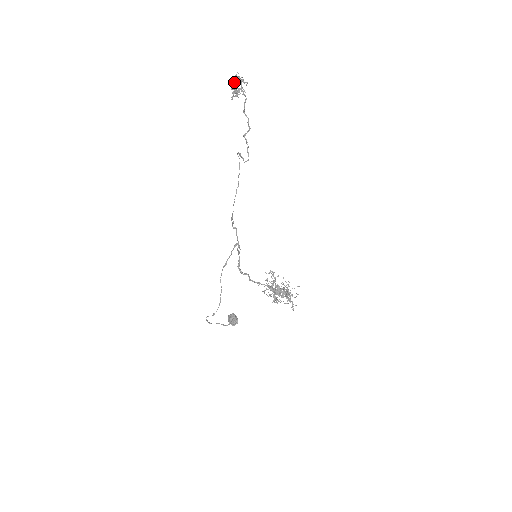
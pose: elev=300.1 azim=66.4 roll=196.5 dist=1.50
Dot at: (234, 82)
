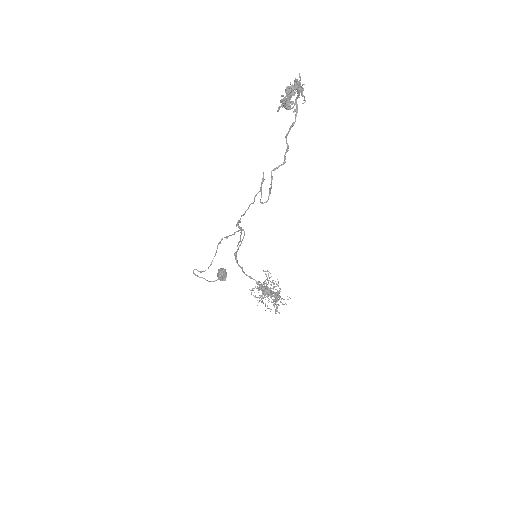
Dot at: (289, 90)
